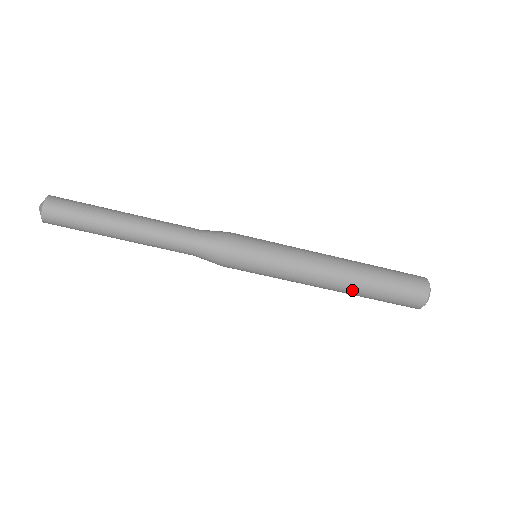
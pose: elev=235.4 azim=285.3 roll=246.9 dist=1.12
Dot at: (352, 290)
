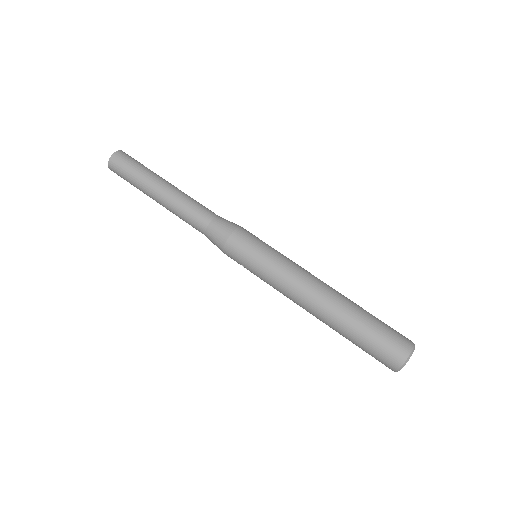
Dot at: (338, 307)
